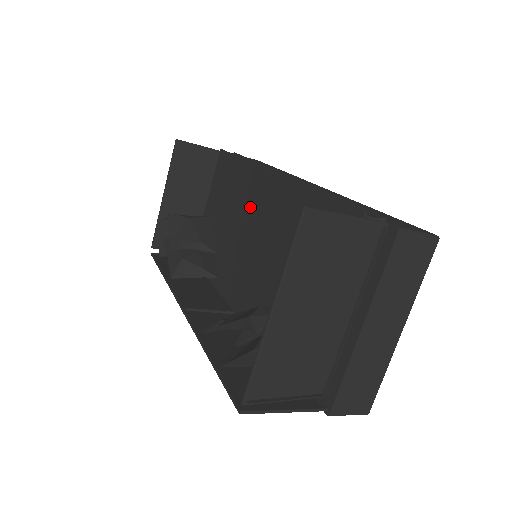
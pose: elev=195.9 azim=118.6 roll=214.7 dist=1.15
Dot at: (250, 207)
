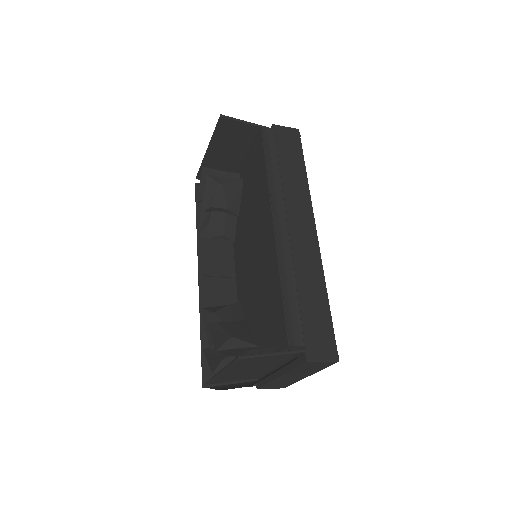
Dot at: (259, 224)
